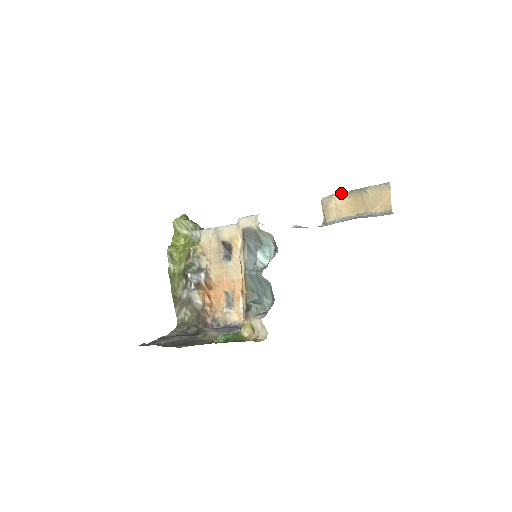
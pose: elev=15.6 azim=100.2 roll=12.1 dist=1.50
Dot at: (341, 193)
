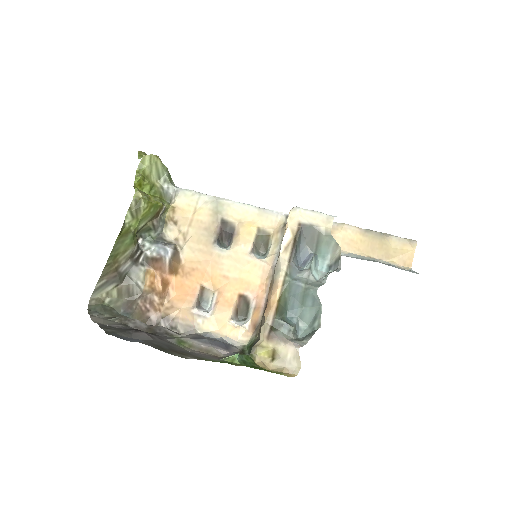
Dot at: (356, 227)
